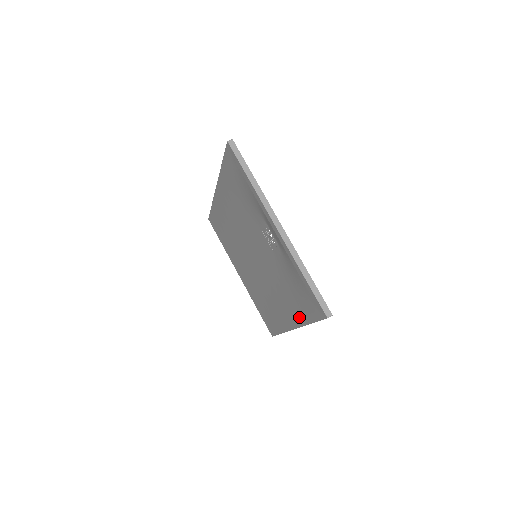
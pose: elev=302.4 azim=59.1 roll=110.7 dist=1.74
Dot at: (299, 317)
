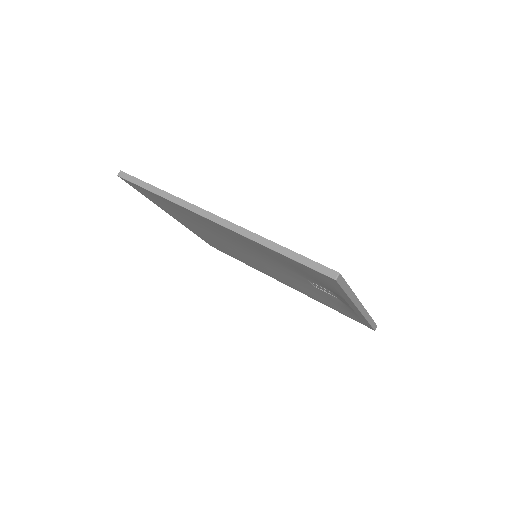
Dot at: (312, 297)
